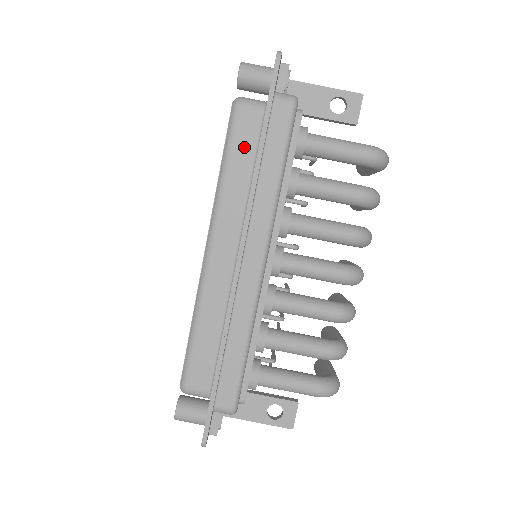
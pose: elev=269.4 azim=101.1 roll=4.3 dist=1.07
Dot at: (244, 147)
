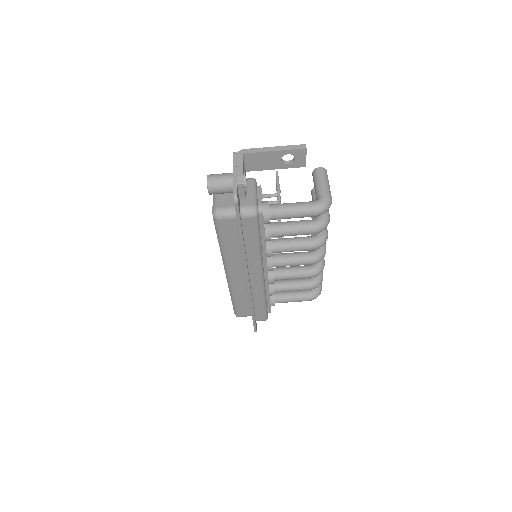
Dot at: (230, 236)
